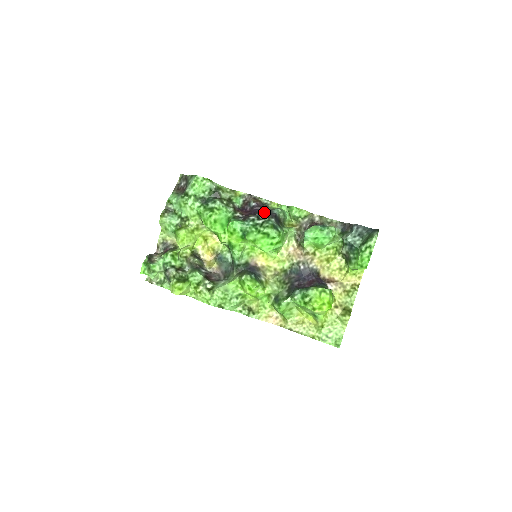
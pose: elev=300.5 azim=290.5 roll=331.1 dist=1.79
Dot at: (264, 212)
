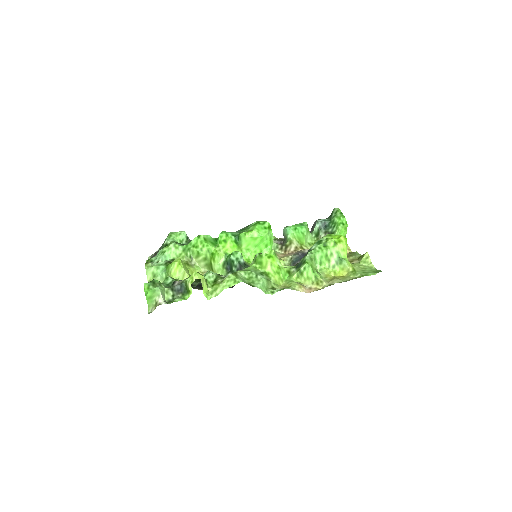
Dot at: occluded
